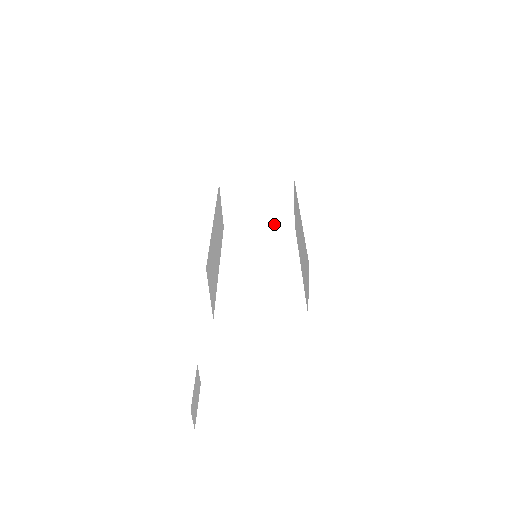
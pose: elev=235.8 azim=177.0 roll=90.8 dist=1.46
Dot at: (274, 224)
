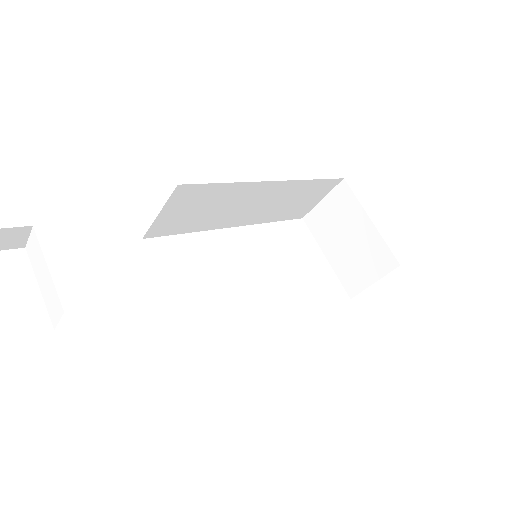
Dot at: (337, 274)
